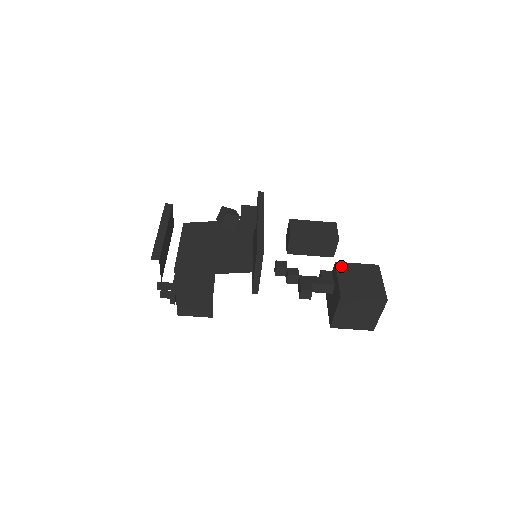
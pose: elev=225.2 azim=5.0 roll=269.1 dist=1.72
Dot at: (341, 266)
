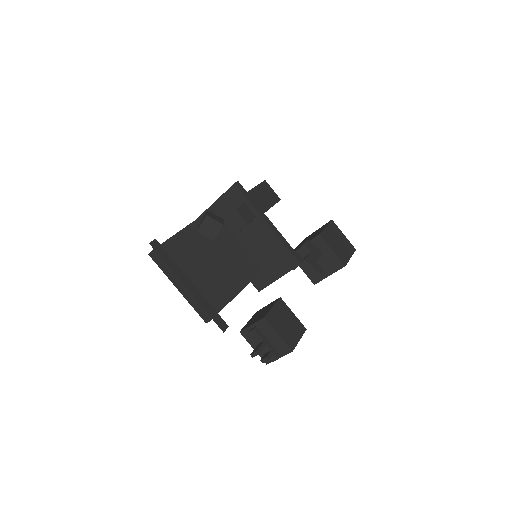
Dot at: (325, 236)
